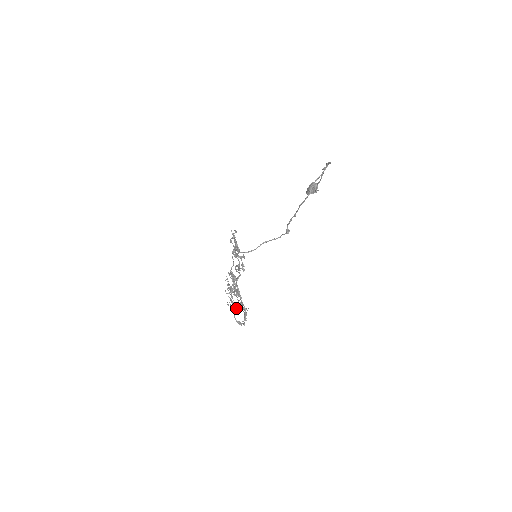
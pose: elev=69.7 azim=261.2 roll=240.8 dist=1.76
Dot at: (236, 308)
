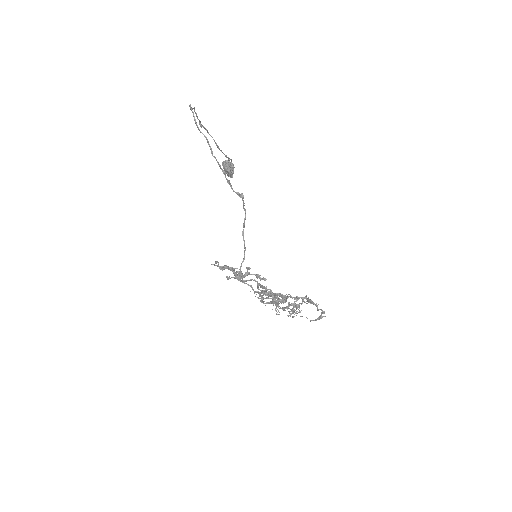
Dot at: (299, 310)
